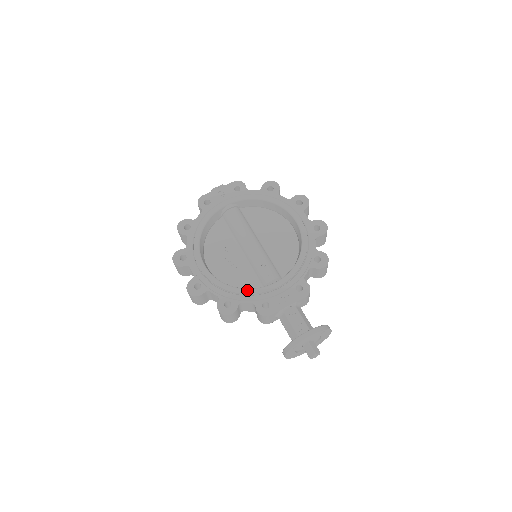
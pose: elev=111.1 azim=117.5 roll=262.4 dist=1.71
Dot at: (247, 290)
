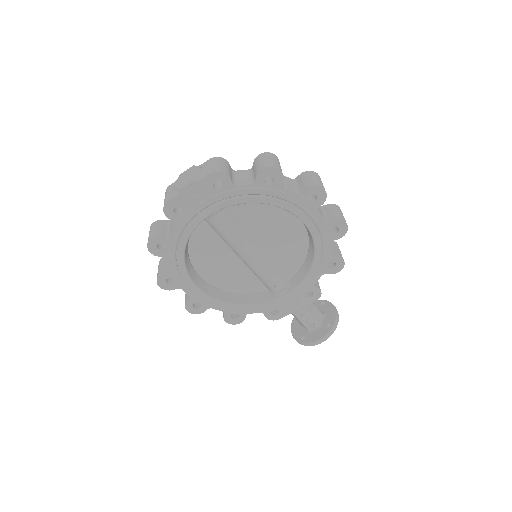
Dot at: (254, 306)
